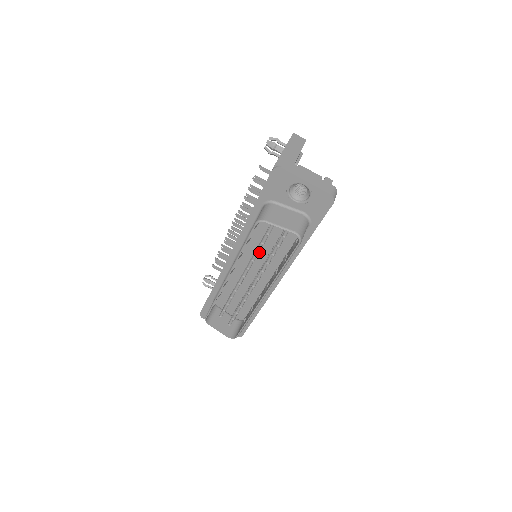
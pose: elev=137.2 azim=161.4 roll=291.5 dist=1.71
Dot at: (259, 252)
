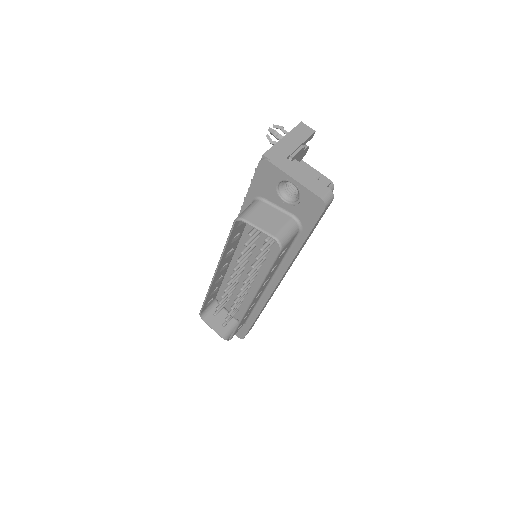
Dot at: (244, 253)
